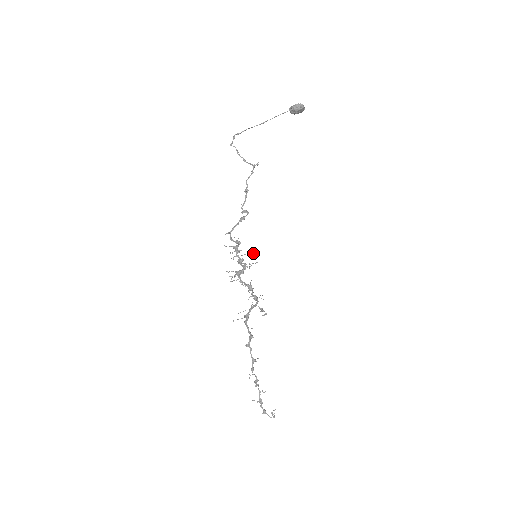
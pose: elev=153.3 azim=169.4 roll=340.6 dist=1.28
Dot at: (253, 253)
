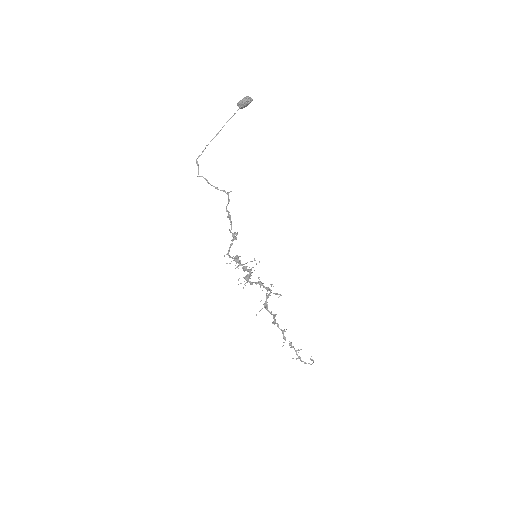
Dot at: occluded
